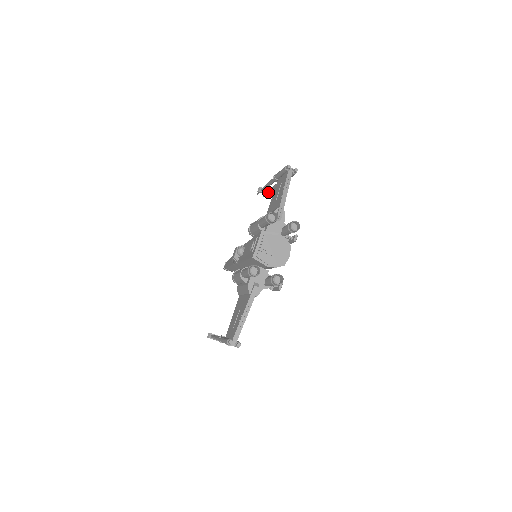
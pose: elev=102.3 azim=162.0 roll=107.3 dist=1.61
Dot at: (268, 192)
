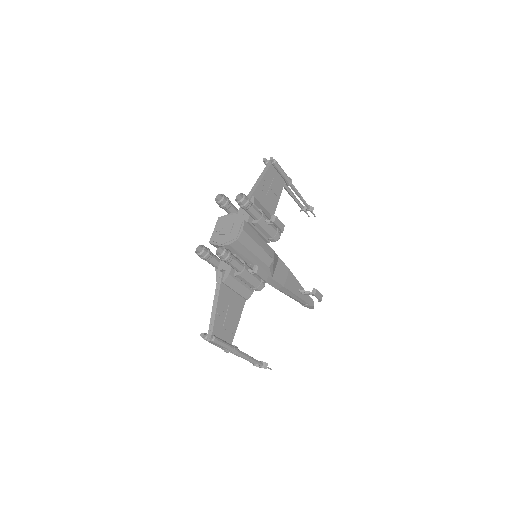
Dot at: occluded
